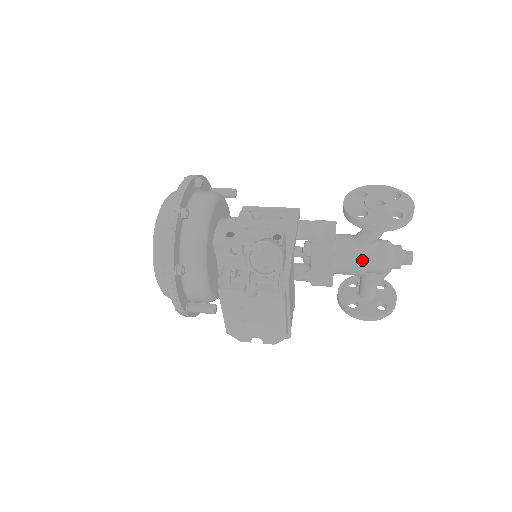
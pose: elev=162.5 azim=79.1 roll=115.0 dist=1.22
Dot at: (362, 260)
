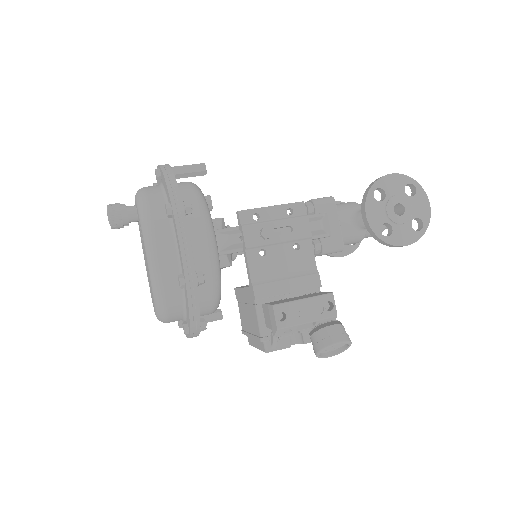
Dot at: (361, 239)
